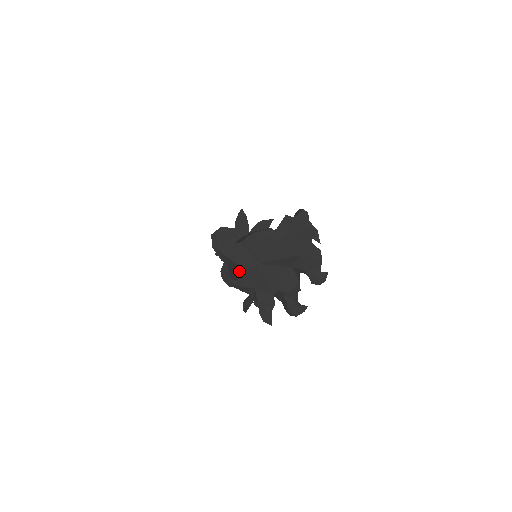
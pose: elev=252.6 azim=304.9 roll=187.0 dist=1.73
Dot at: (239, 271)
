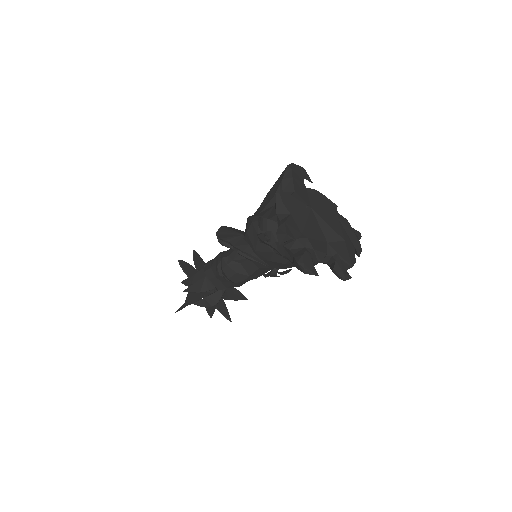
Dot at: (289, 196)
